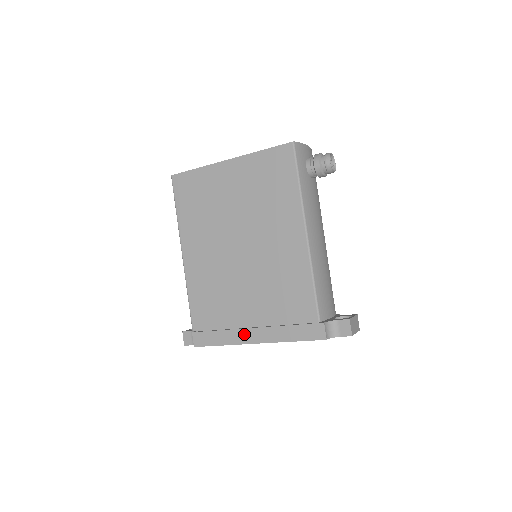
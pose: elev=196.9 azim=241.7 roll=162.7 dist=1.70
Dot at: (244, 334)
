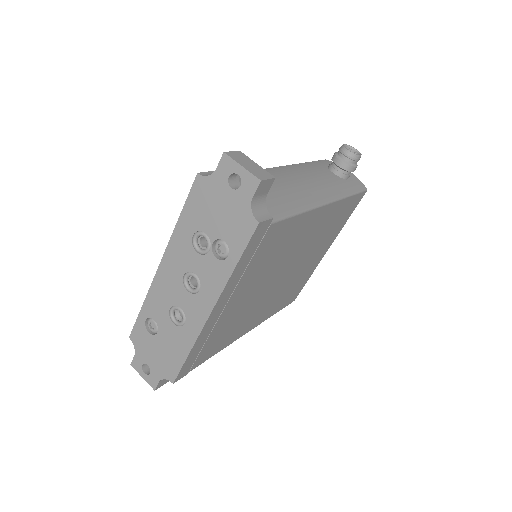
Dot at: occluded
